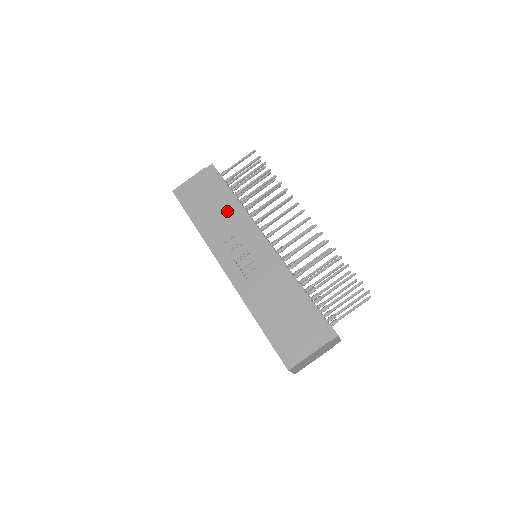
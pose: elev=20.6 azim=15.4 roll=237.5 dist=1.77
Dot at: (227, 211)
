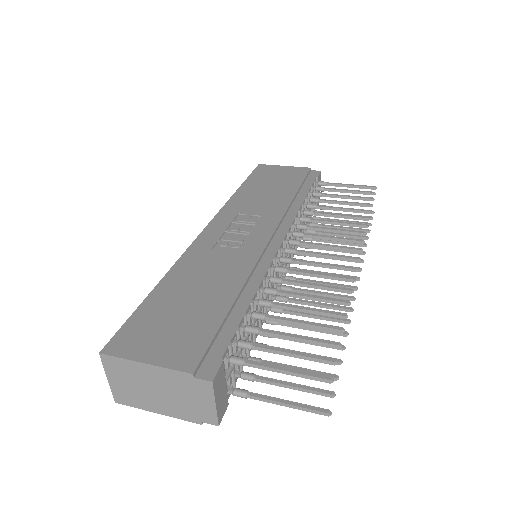
Dot at: (281, 198)
